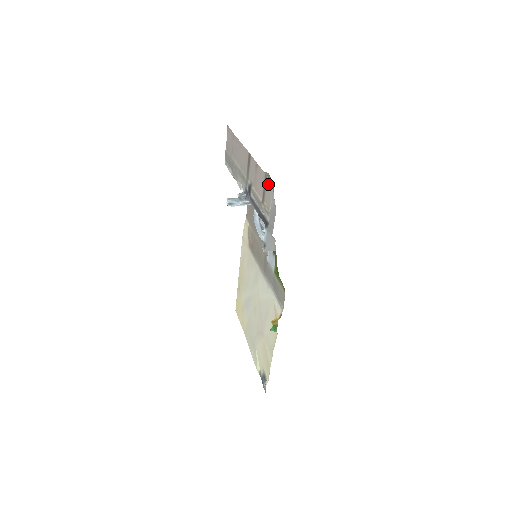
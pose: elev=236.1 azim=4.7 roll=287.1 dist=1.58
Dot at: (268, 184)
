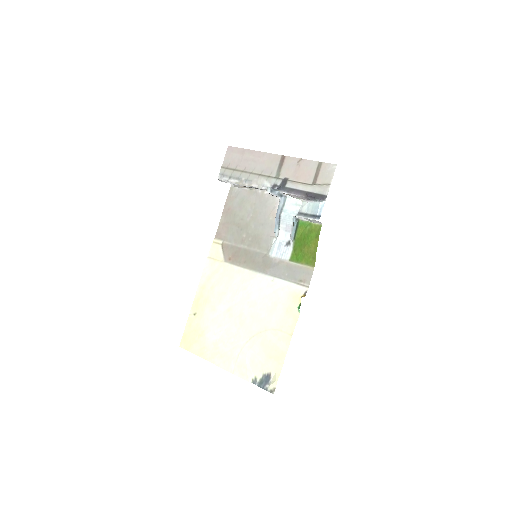
Dot at: (325, 167)
